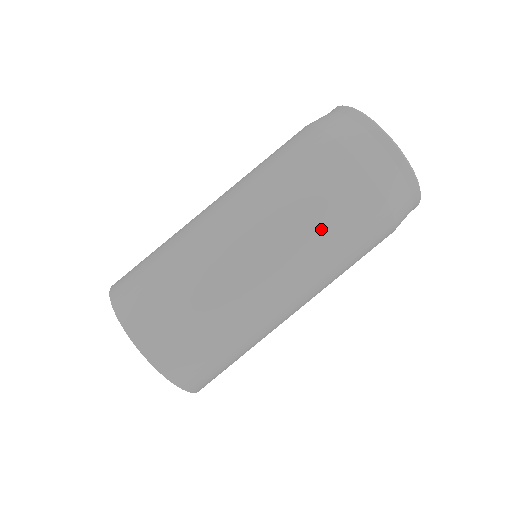
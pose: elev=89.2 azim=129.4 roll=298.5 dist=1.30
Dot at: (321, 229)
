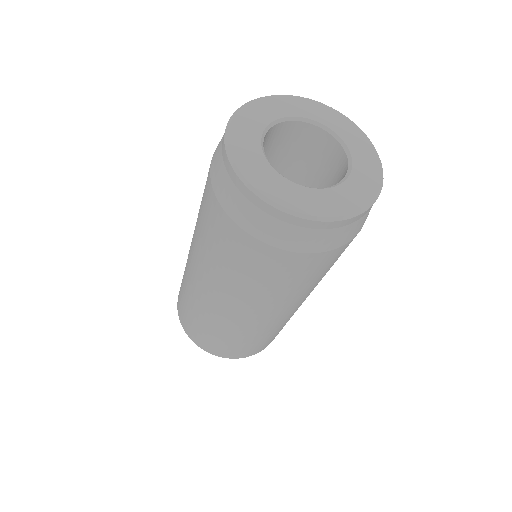
Dot at: occluded
